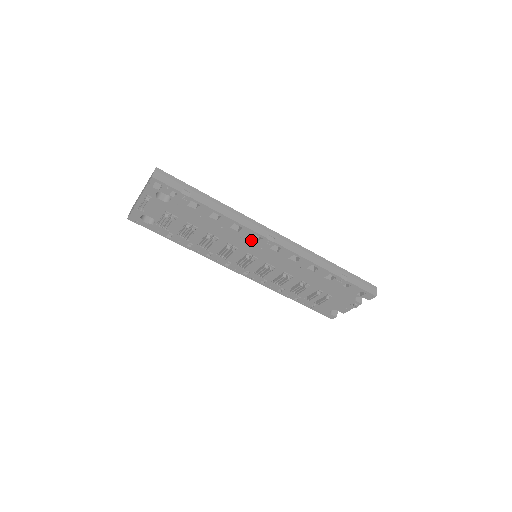
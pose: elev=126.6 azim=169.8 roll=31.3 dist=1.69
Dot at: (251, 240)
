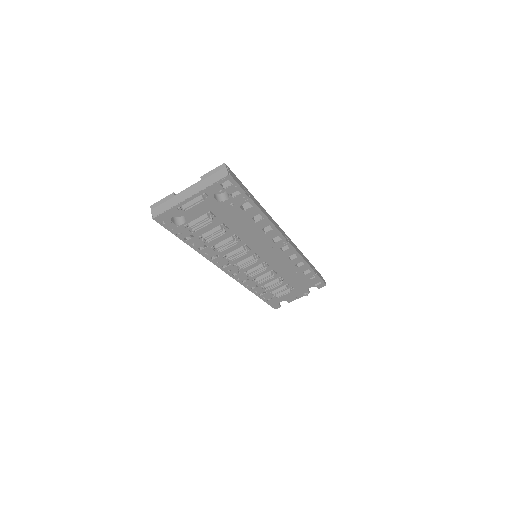
Dot at: (270, 241)
